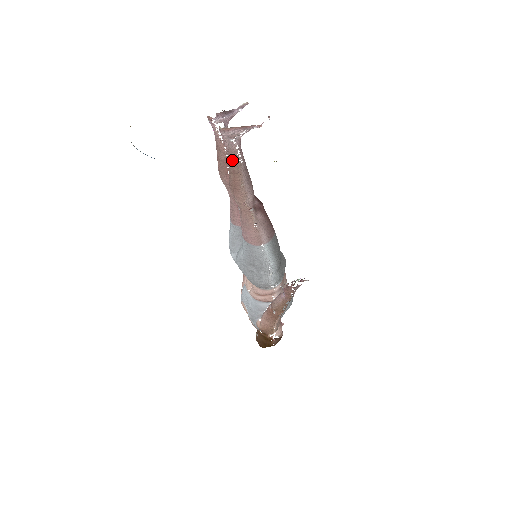
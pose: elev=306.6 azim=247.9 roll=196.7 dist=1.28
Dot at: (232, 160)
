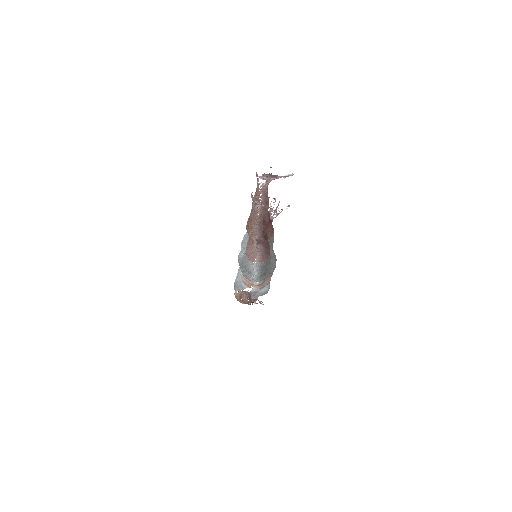
Dot at: (252, 213)
